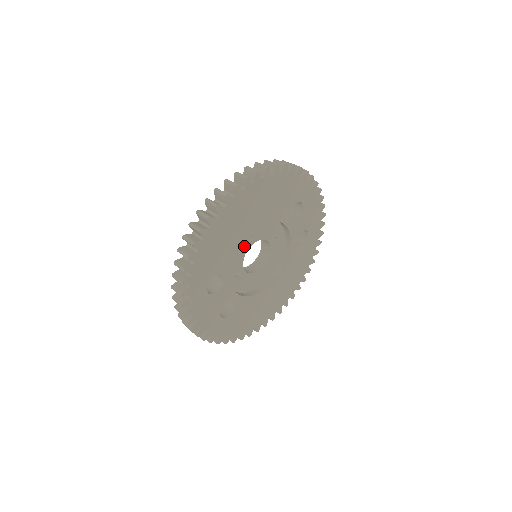
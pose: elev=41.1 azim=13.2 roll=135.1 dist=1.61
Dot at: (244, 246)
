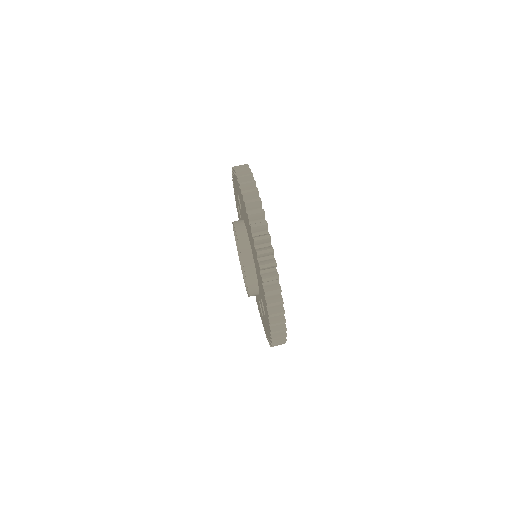
Dot at: occluded
